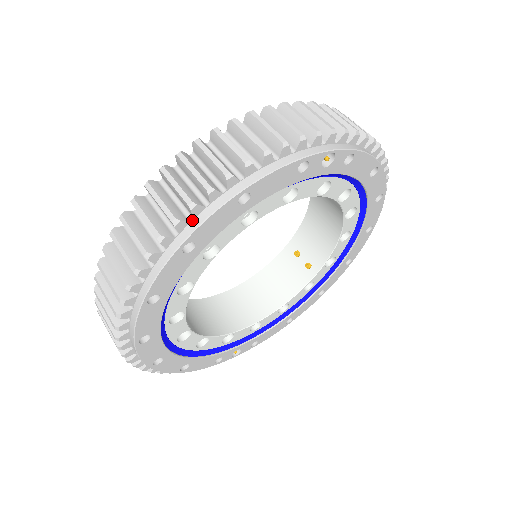
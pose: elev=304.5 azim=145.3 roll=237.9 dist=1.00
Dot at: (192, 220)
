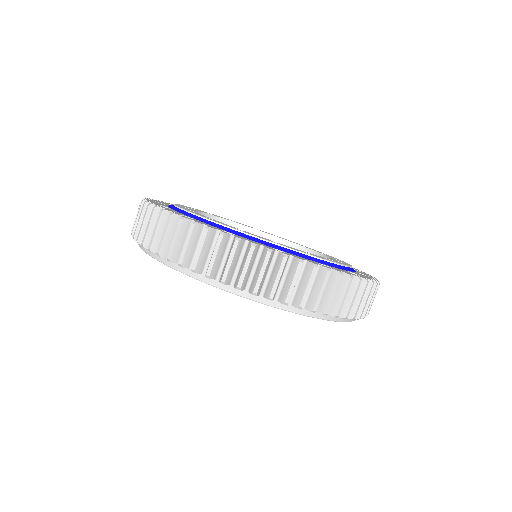
Dot at: occluded
